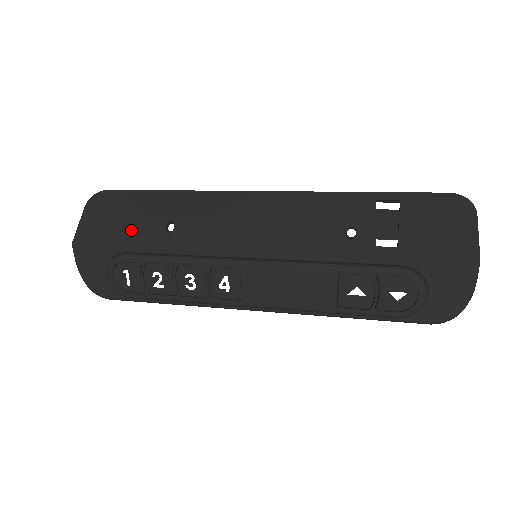
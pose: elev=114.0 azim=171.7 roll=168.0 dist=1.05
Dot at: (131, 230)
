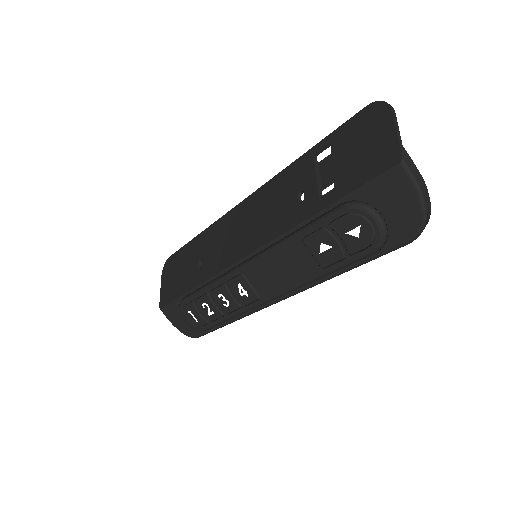
Dot at: (183, 279)
